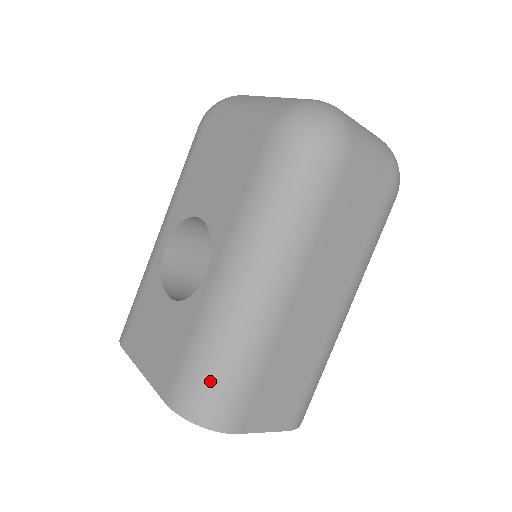
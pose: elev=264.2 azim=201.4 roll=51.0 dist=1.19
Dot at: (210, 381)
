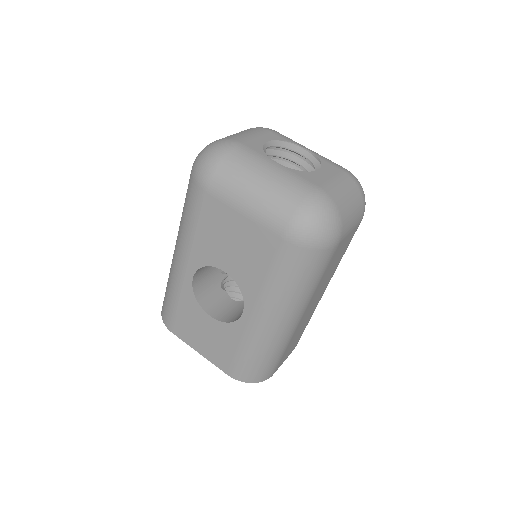
Dot at: (258, 366)
